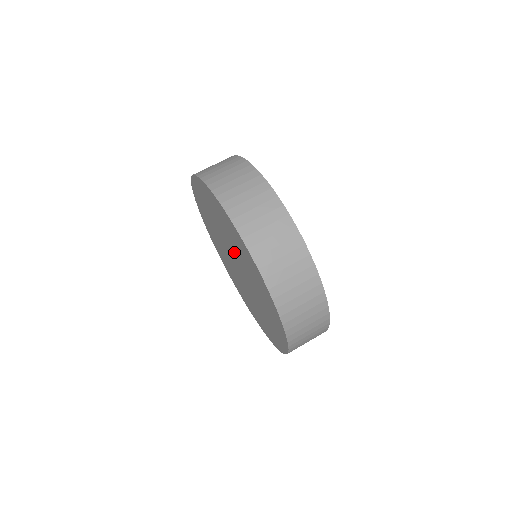
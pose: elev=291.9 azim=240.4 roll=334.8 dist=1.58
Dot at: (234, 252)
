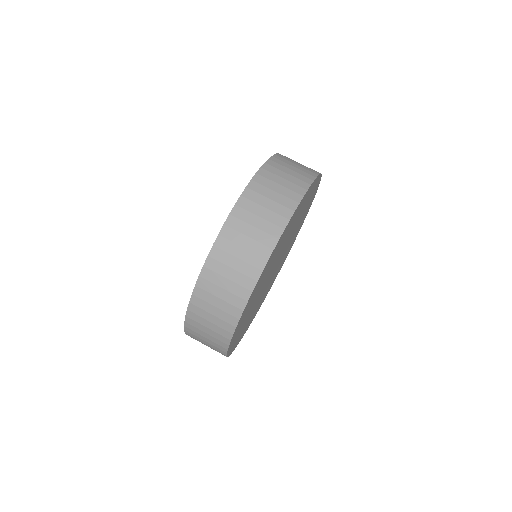
Dot at: occluded
